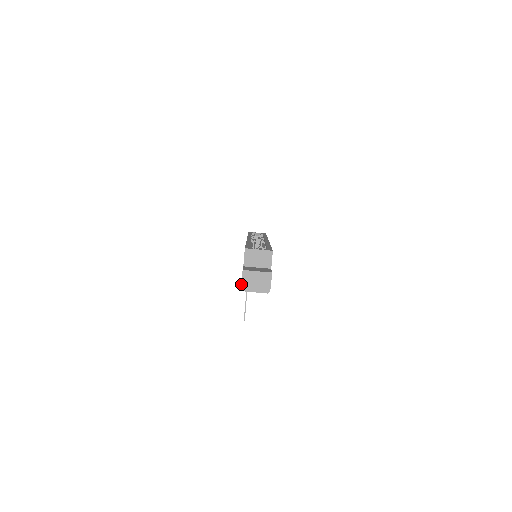
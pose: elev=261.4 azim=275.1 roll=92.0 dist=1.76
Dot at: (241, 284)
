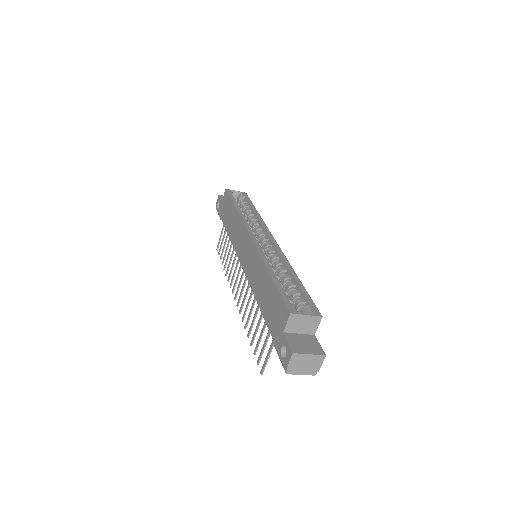
Dot at: (287, 367)
